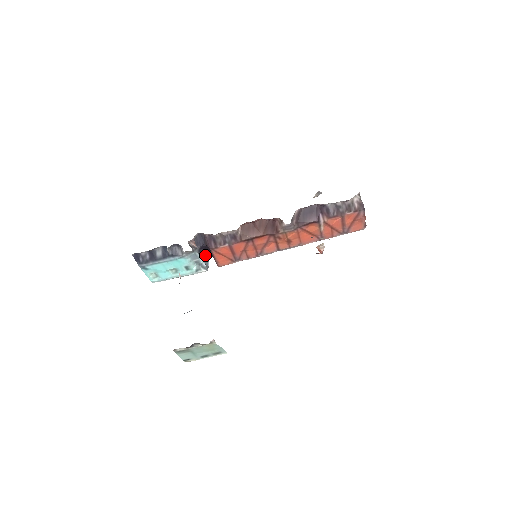
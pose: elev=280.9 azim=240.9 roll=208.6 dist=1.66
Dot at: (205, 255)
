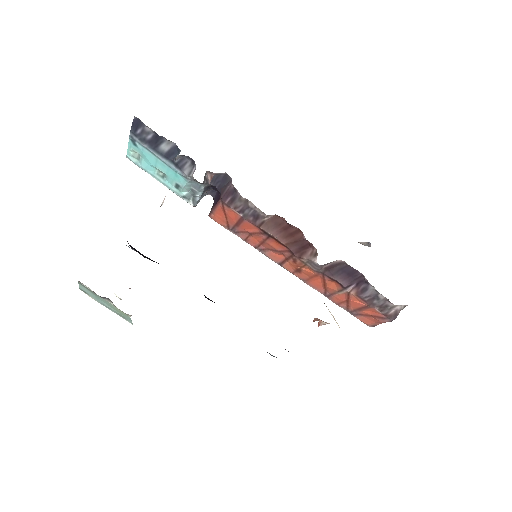
Dot at: (208, 193)
